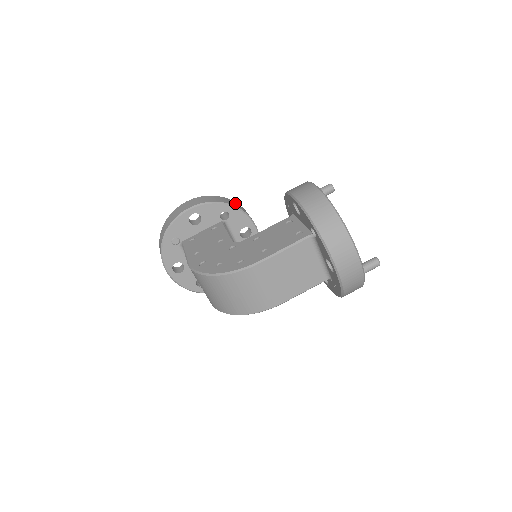
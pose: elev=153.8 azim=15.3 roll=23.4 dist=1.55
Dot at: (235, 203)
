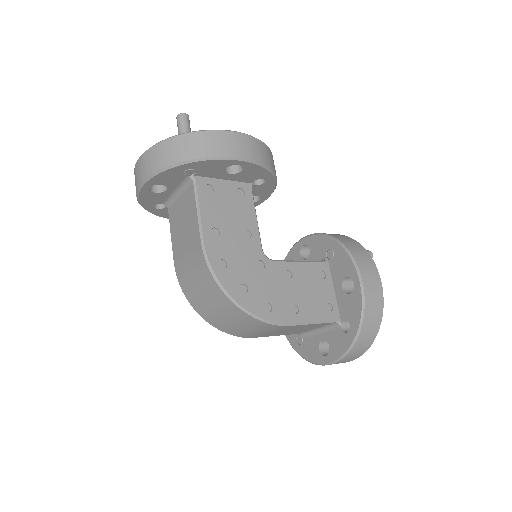
Dot at: occluded
